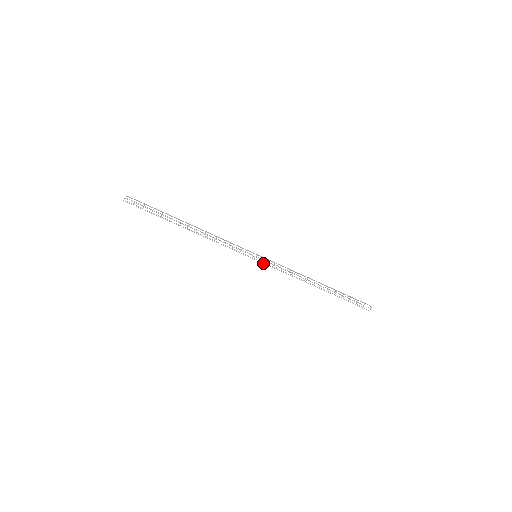
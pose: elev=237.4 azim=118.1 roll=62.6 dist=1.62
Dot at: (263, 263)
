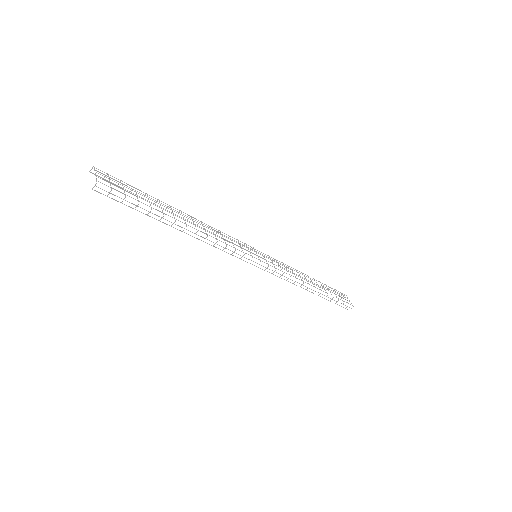
Dot at: occluded
